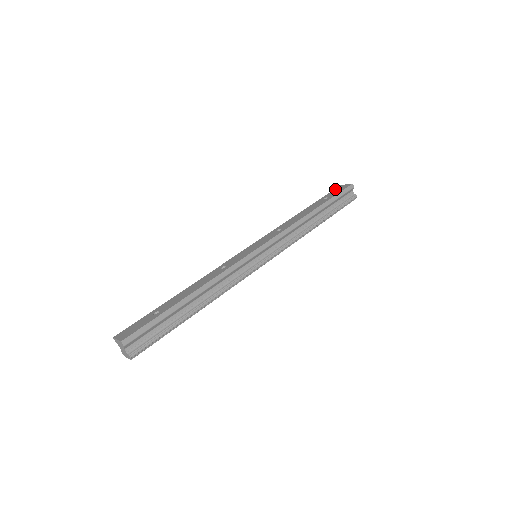
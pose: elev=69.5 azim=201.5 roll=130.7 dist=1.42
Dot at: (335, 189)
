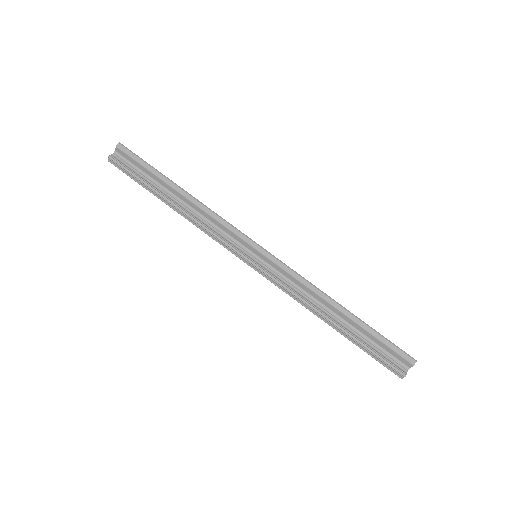
Dot at: occluded
